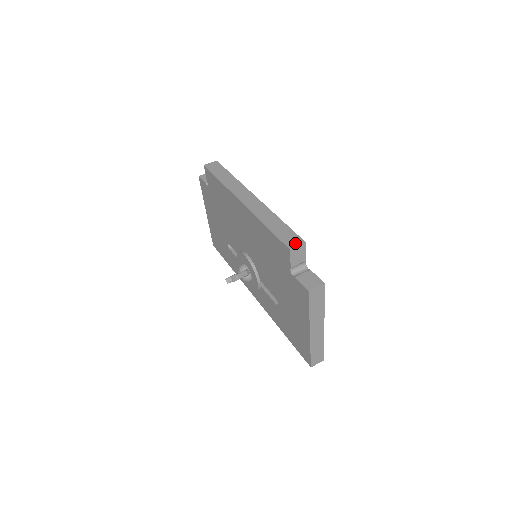
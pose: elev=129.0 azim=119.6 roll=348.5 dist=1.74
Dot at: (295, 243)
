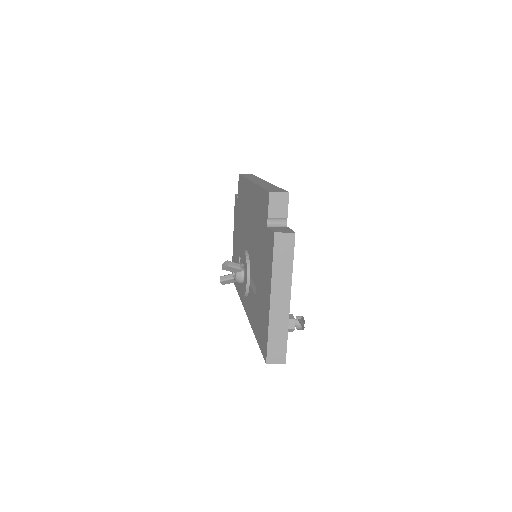
Dot at: (278, 191)
